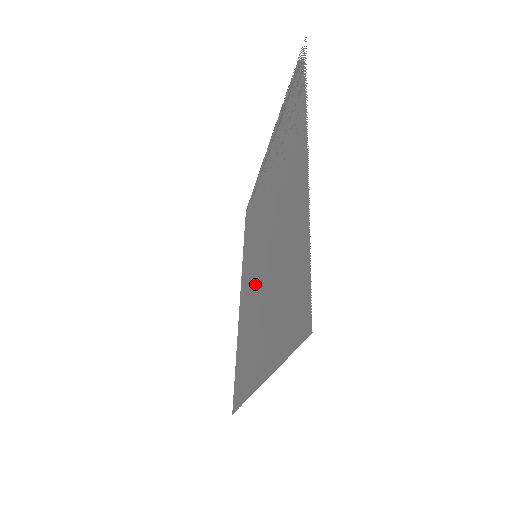
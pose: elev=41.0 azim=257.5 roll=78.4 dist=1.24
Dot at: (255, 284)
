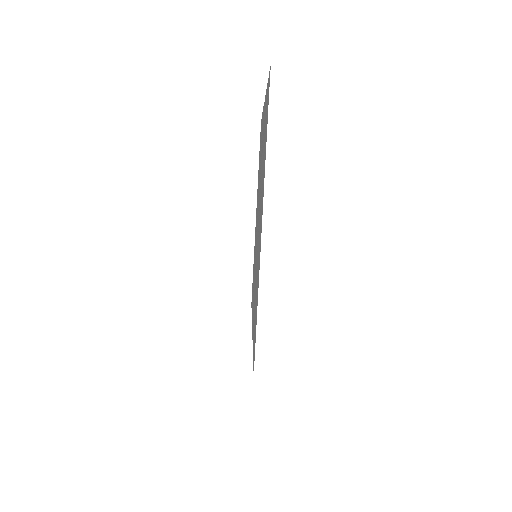
Dot at: occluded
